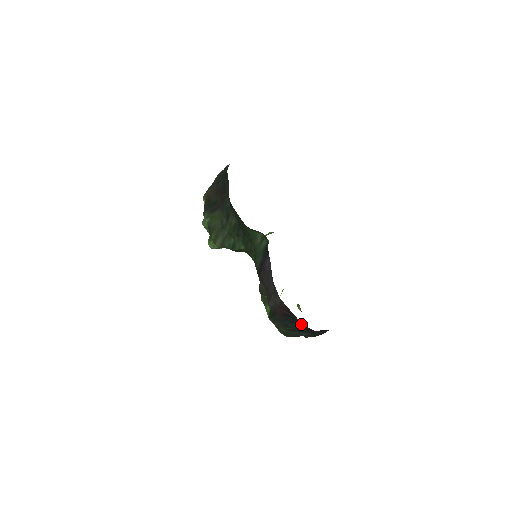
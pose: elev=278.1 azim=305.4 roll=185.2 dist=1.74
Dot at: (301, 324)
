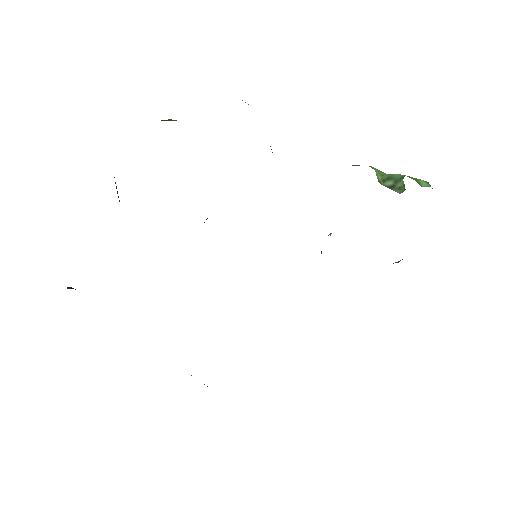
Dot at: occluded
